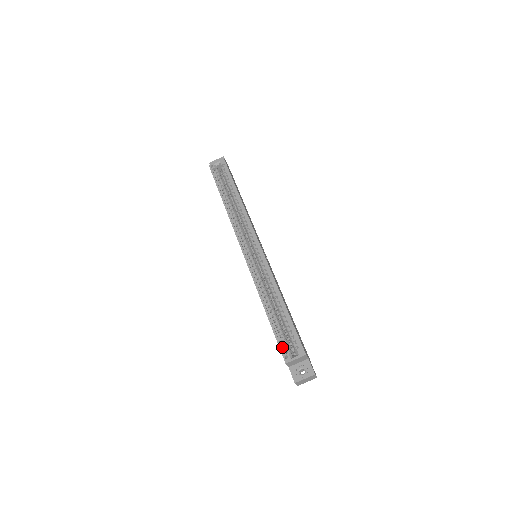
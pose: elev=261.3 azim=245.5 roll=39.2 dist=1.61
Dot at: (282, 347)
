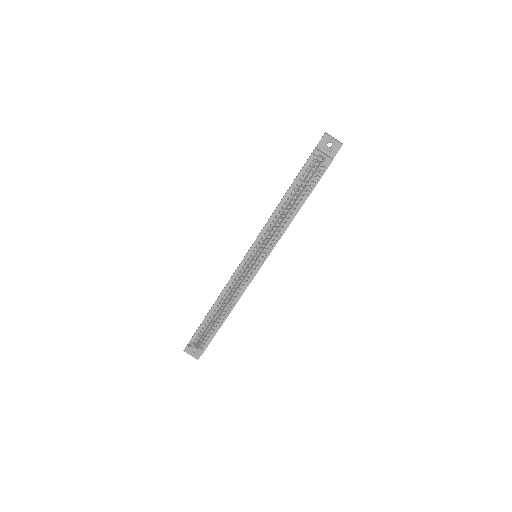
Dot at: (195, 337)
